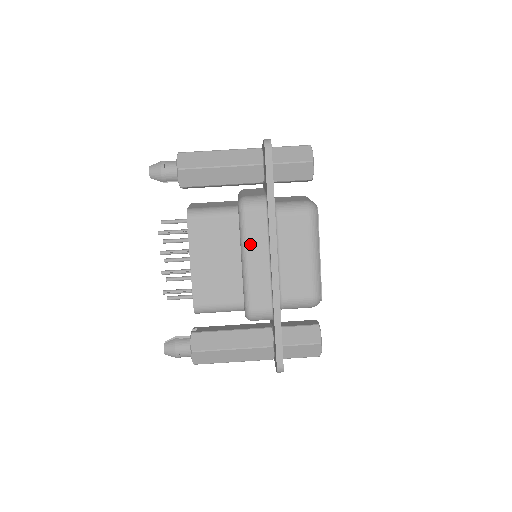
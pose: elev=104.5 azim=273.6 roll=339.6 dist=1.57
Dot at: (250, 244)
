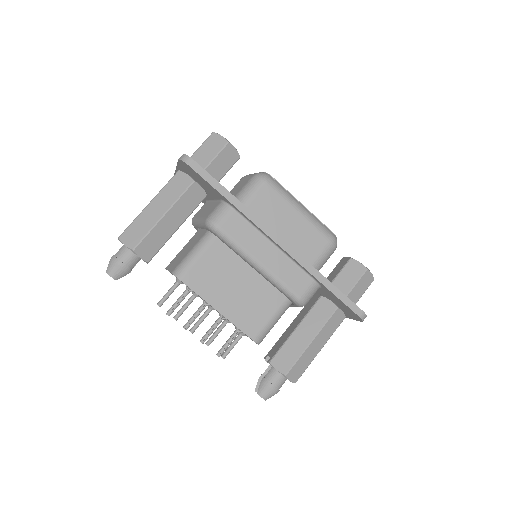
Dot at: (249, 249)
